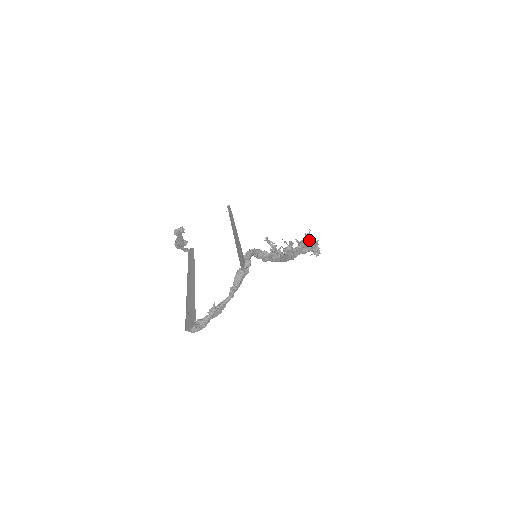
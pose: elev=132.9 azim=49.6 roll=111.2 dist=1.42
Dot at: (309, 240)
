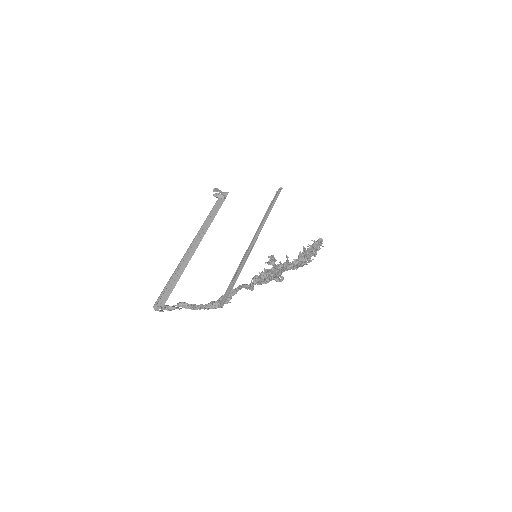
Dot at: occluded
